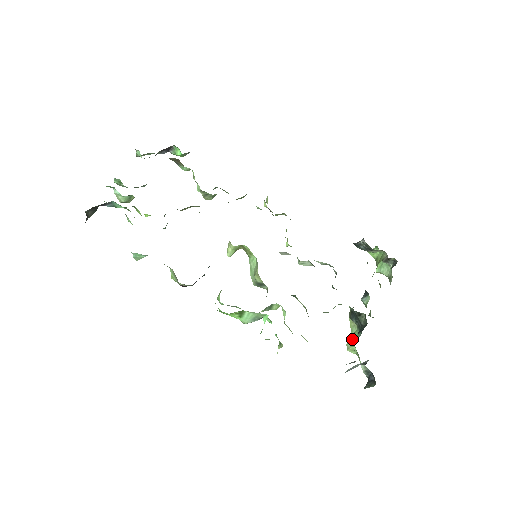
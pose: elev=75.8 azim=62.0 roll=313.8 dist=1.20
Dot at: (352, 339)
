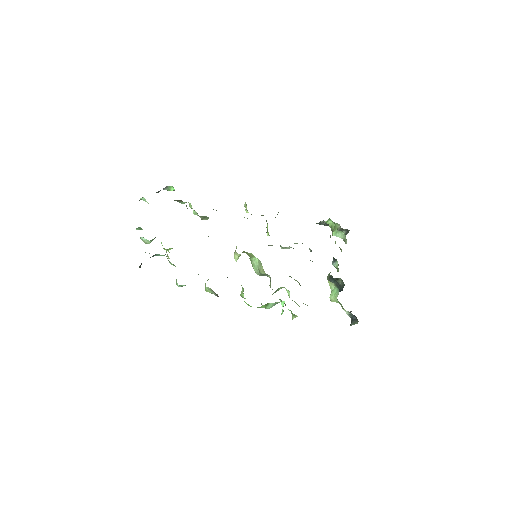
Dot at: (333, 294)
